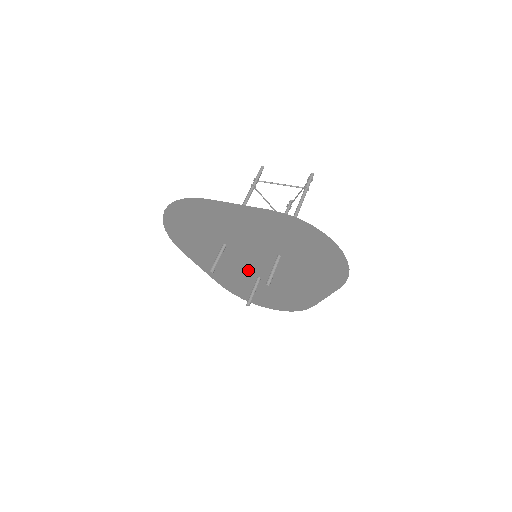
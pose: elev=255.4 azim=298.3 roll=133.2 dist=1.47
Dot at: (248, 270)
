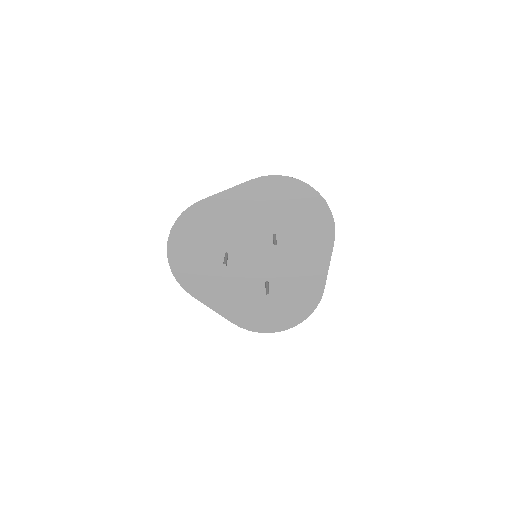
Dot at: (254, 278)
